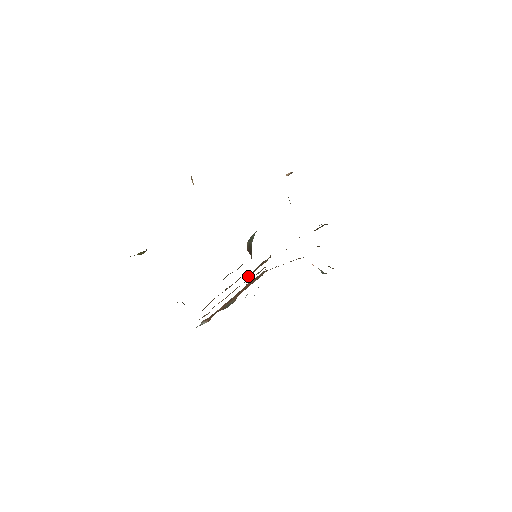
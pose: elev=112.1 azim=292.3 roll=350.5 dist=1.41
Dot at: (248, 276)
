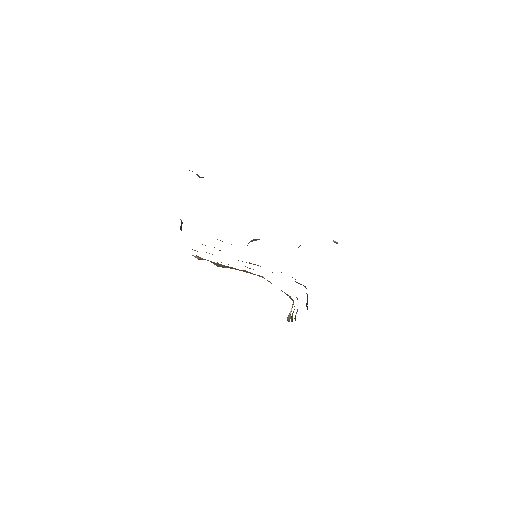
Dot at: occluded
